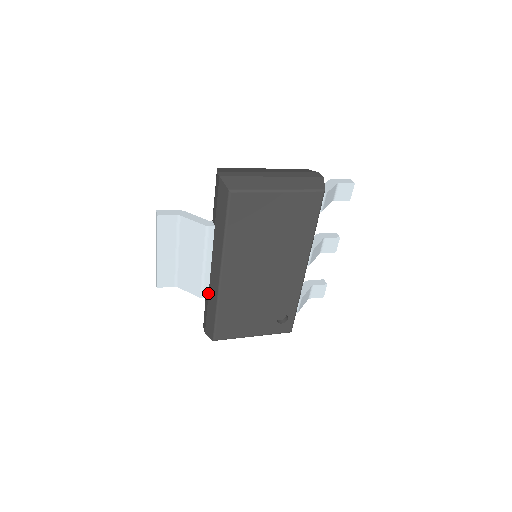
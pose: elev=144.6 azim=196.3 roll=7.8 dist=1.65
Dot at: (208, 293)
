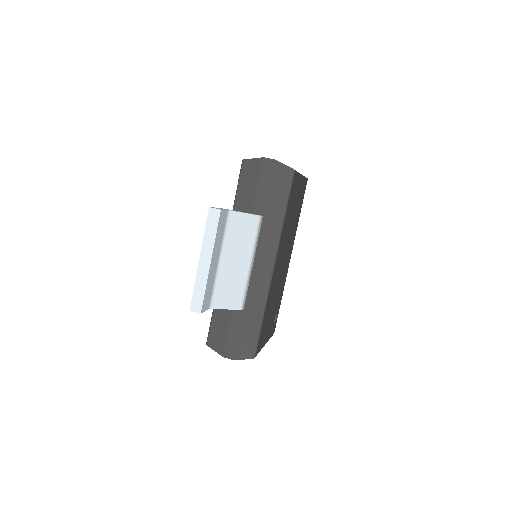
Dot at: (245, 302)
